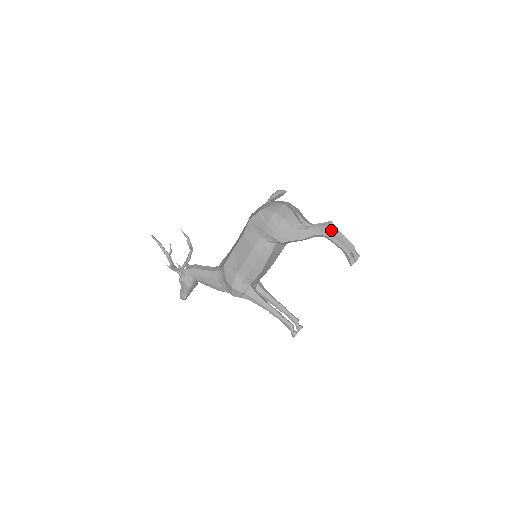
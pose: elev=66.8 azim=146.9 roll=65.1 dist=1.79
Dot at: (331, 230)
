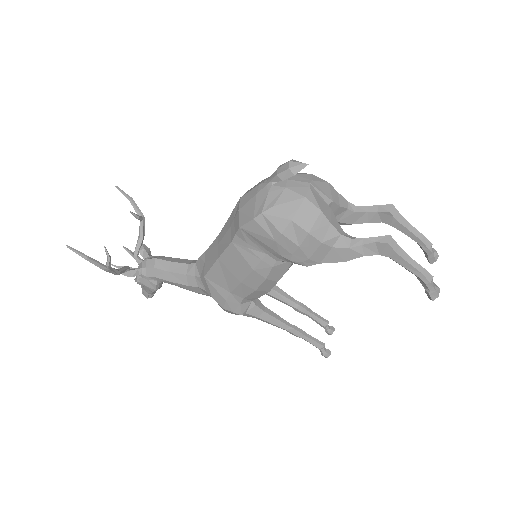
Dot at: (399, 247)
